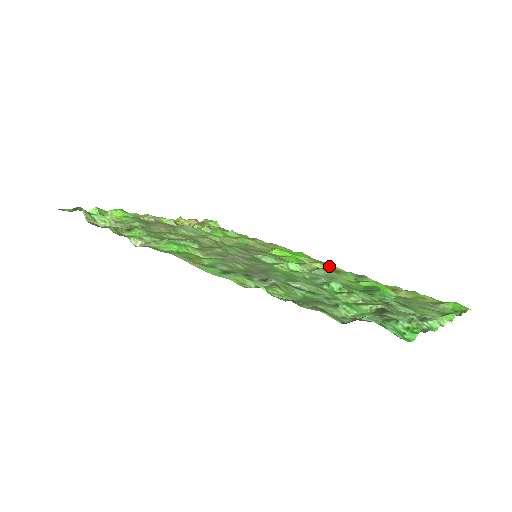
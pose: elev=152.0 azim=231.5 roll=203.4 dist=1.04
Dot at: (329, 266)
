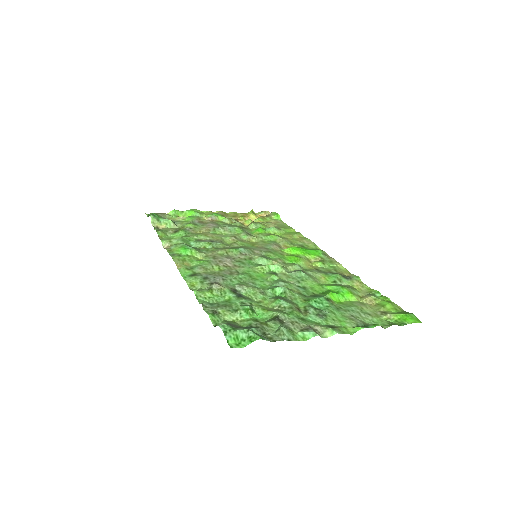
Dot at: (333, 265)
